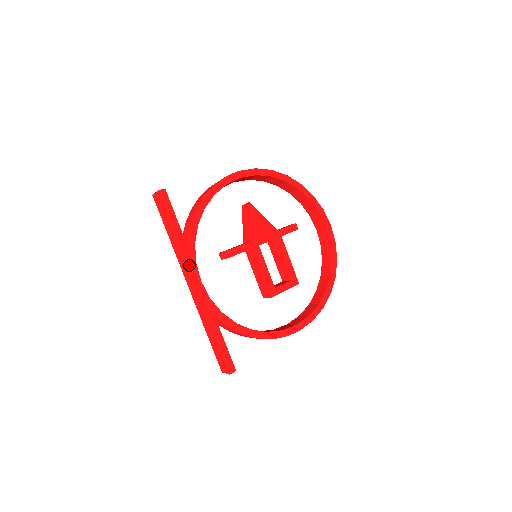
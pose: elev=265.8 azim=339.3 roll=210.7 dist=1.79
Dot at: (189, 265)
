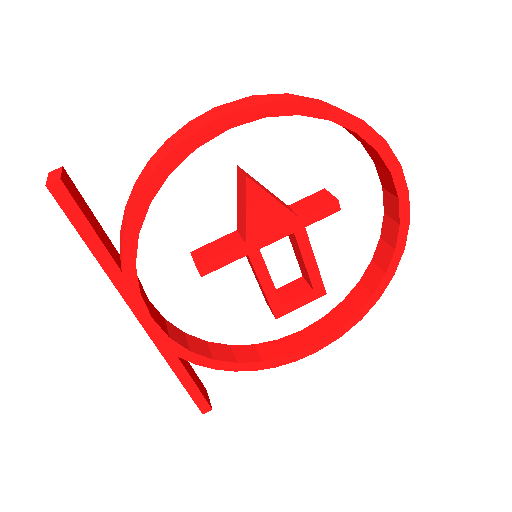
Dot at: (128, 299)
